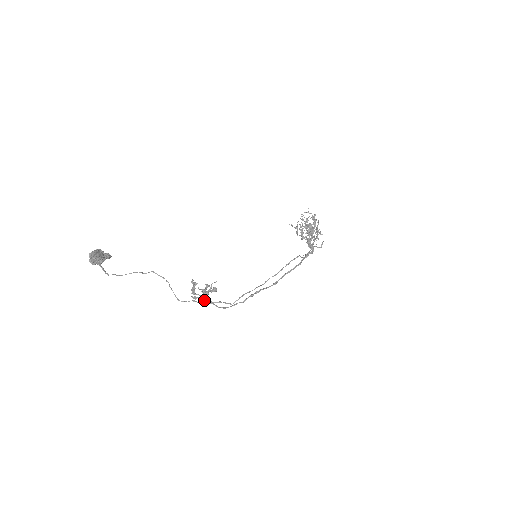
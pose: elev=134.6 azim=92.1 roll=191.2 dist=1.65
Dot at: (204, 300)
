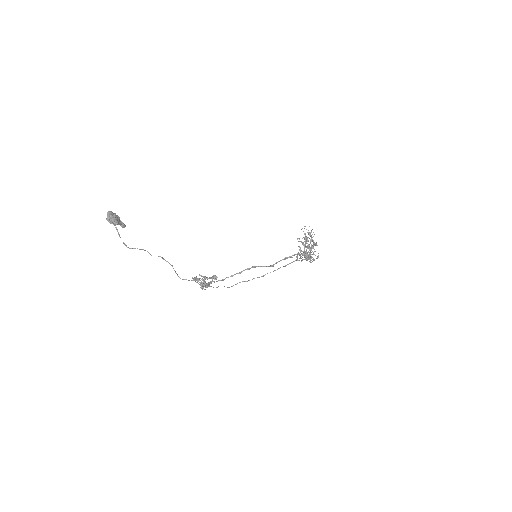
Dot at: (204, 283)
